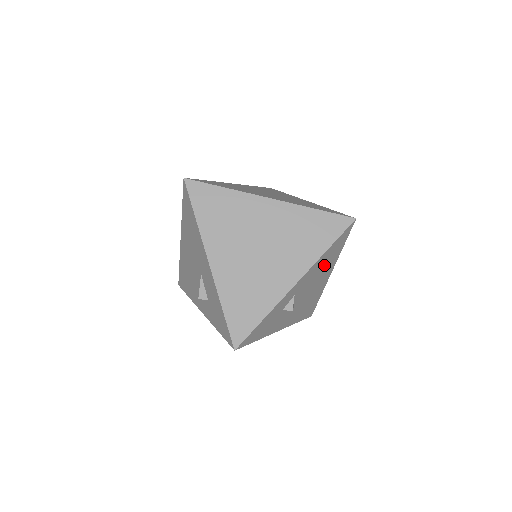
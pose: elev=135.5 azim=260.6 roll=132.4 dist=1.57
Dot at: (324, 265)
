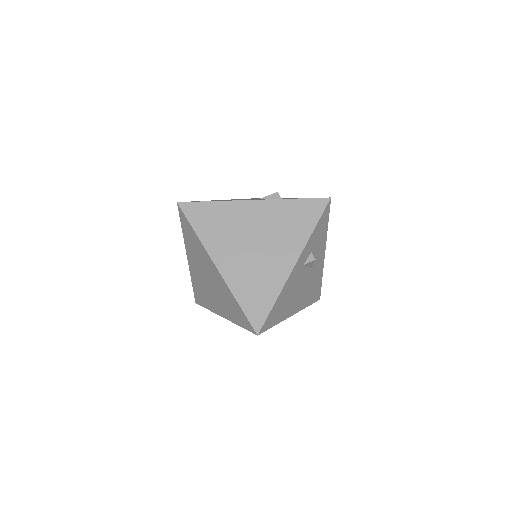
Dot at: occluded
